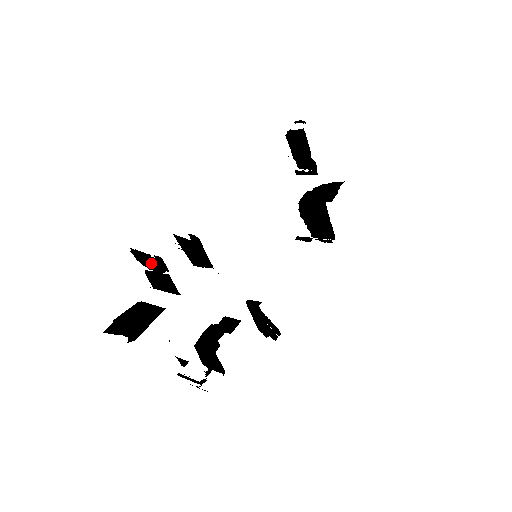
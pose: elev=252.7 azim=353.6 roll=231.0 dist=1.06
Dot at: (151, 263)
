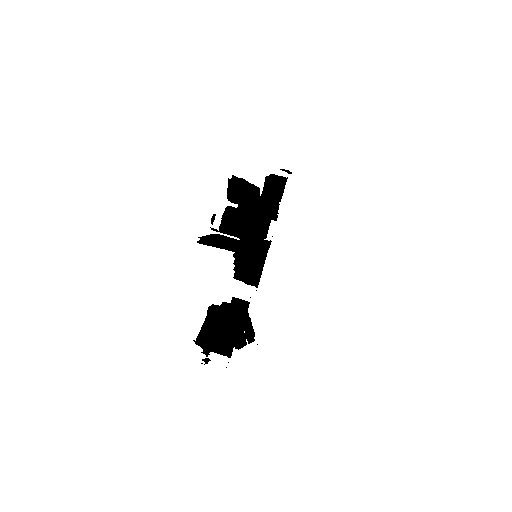
Dot at: (248, 199)
